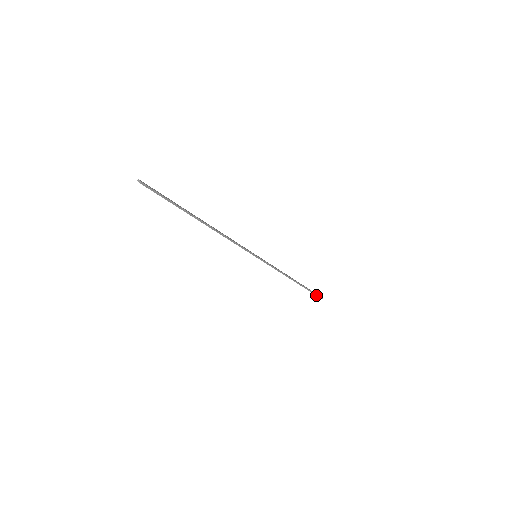
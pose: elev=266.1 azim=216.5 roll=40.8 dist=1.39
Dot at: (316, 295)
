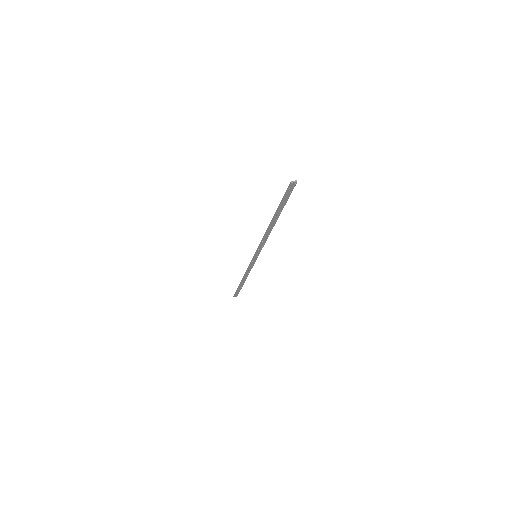
Dot at: occluded
